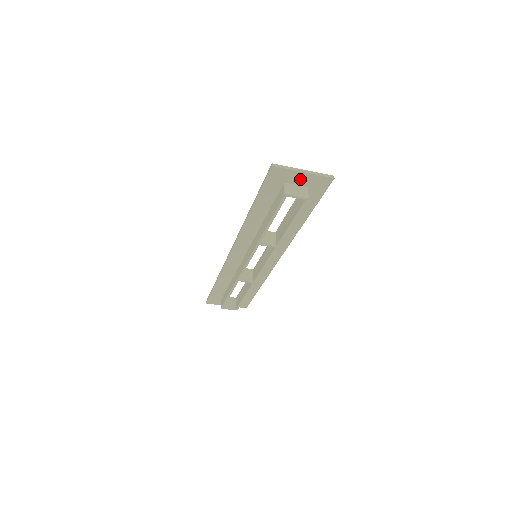
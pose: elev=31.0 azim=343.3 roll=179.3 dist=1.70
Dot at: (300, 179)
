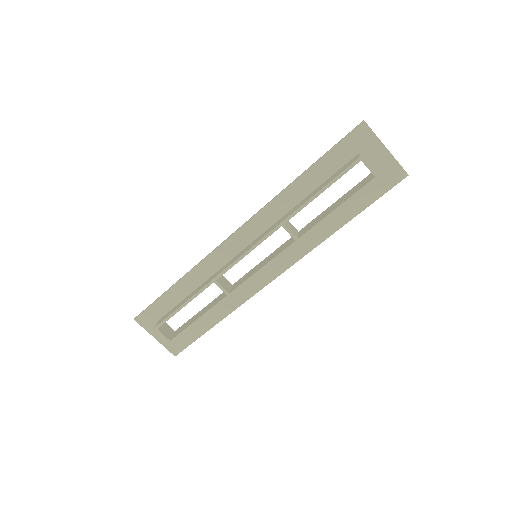
Dot at: (377, 157)
